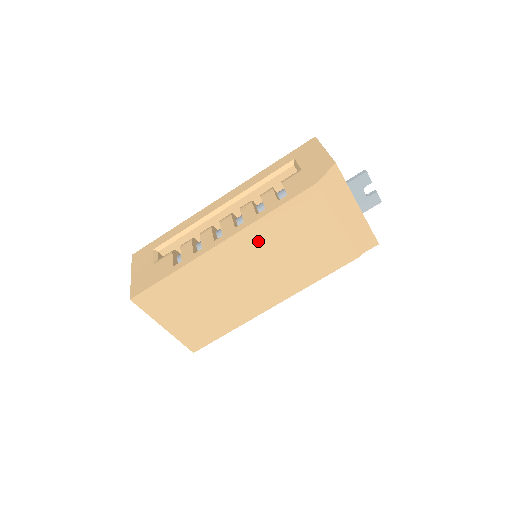
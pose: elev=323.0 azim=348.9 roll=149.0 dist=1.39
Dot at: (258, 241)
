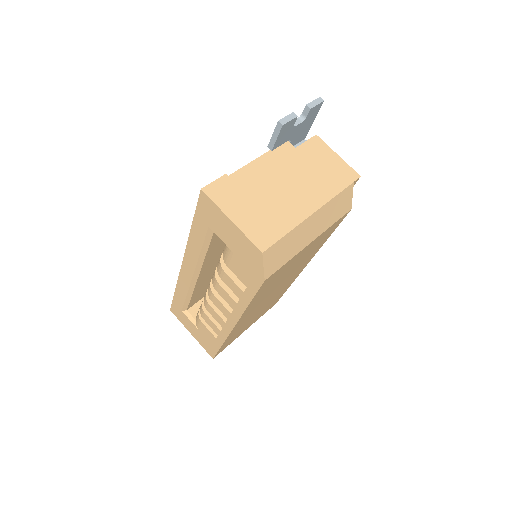
Dot at: (257, 302)
